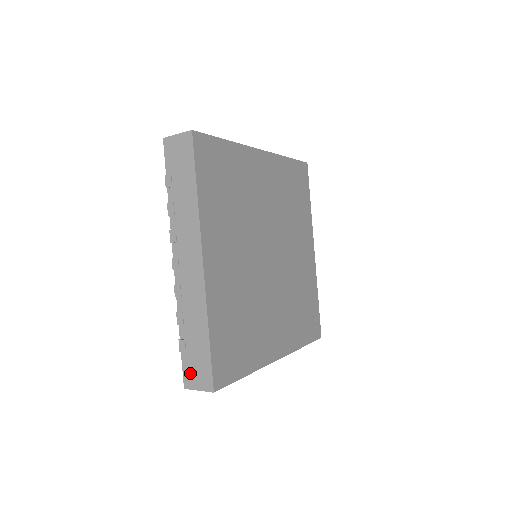
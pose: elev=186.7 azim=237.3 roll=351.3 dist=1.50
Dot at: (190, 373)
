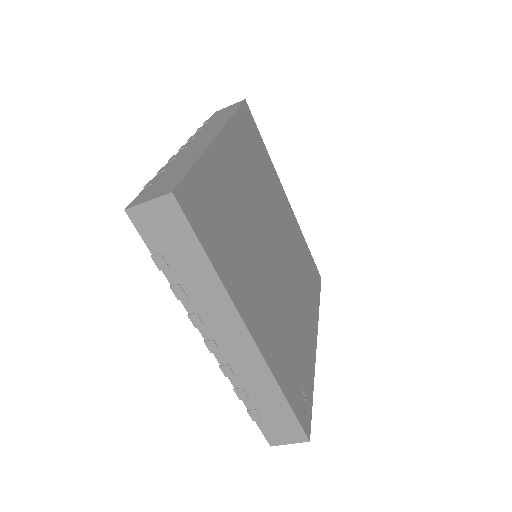
Dot at: (146, 194)
